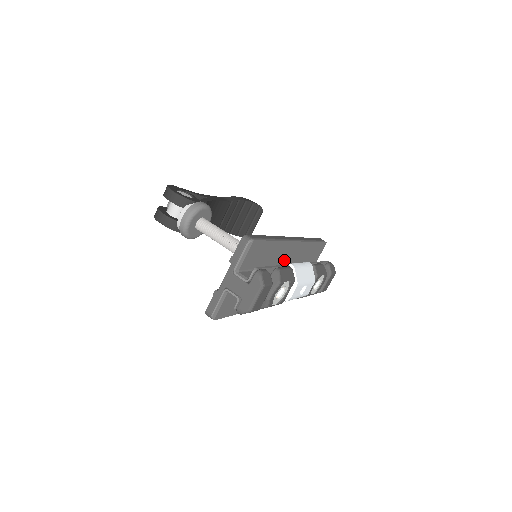
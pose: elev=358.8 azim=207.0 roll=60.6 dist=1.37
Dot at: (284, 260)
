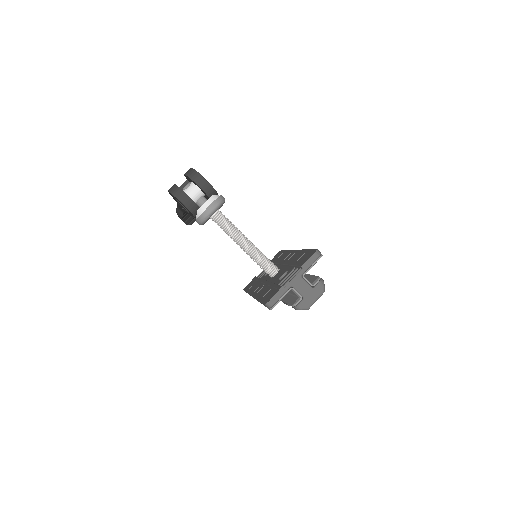
Dot at: occluded
